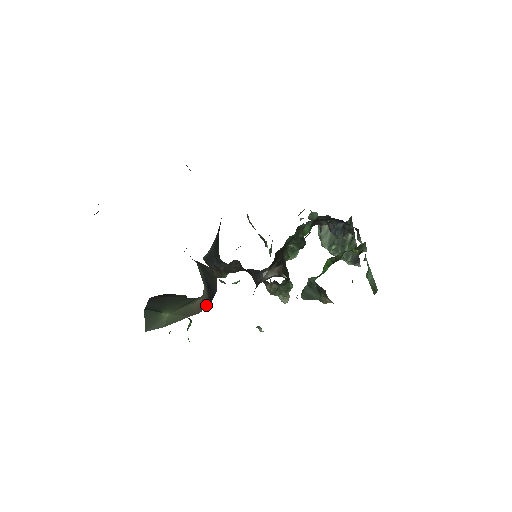
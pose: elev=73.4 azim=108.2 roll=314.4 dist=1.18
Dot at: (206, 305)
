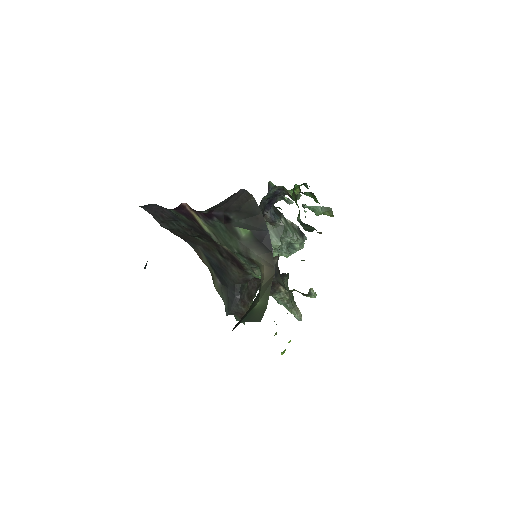
Dot at: (272, 258)
